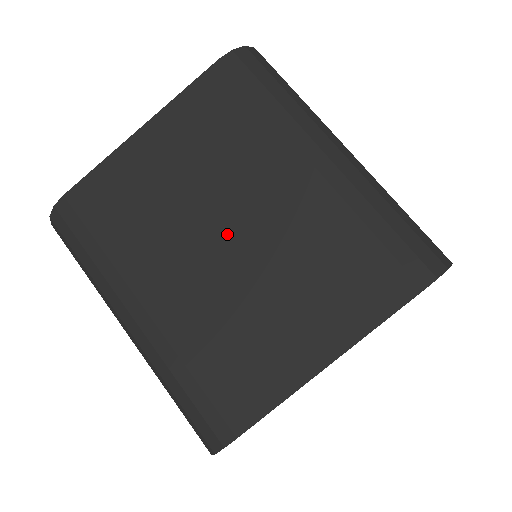
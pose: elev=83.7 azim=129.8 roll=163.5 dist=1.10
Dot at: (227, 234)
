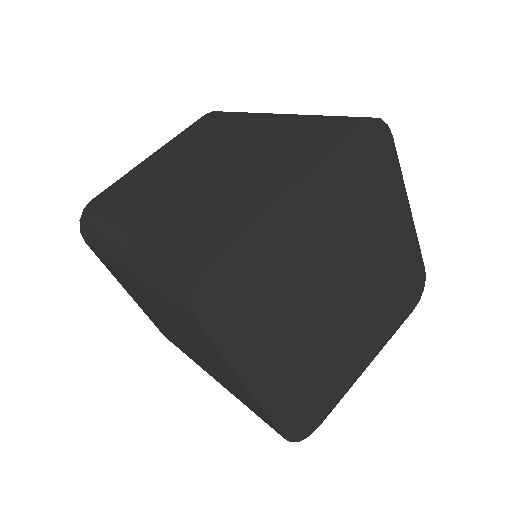
Dot at: (207, 165)
